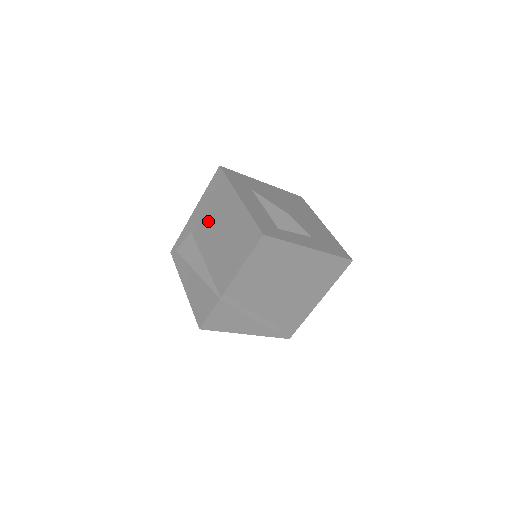
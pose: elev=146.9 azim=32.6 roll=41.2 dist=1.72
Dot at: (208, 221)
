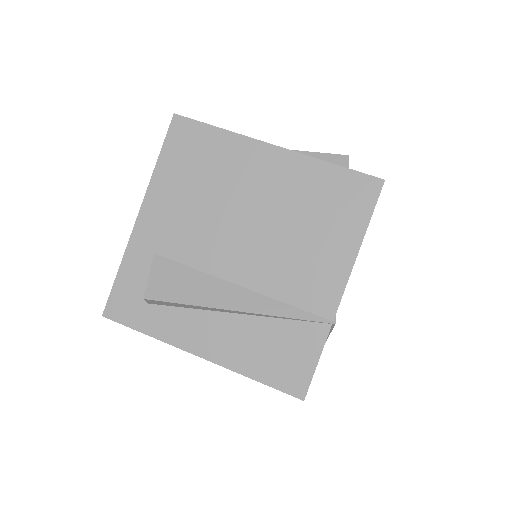
Dot at: (203, 215)
